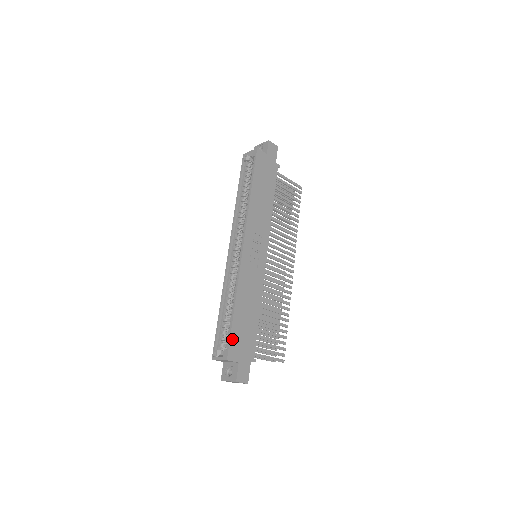
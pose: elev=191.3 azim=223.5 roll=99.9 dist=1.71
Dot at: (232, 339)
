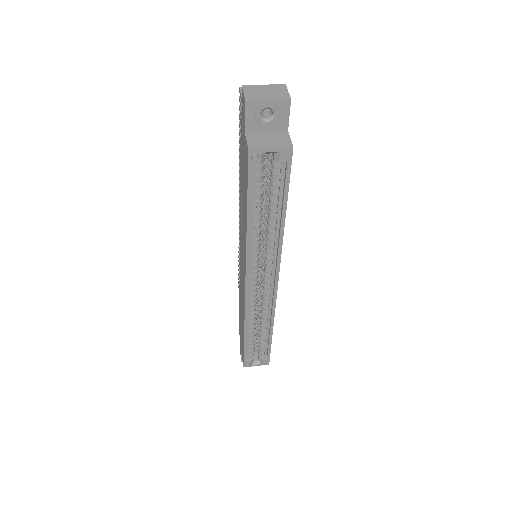
Dot at: (270, 350)
